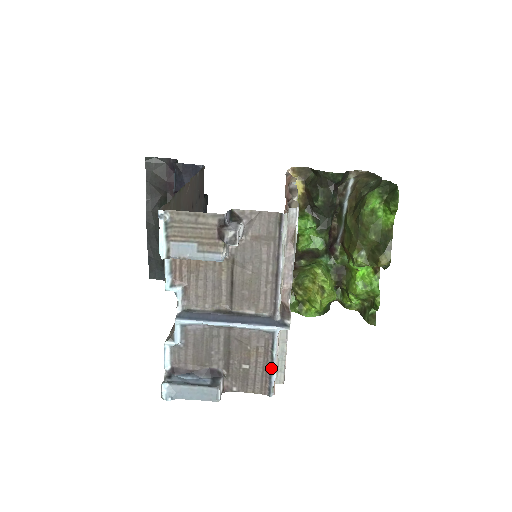
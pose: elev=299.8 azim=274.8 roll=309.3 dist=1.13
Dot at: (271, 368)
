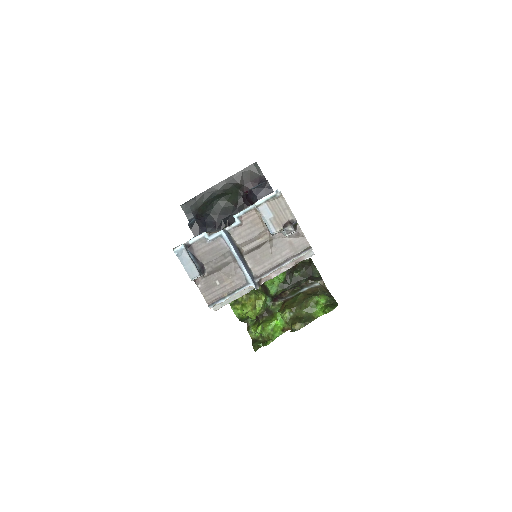
Dot at: (227, 296)
